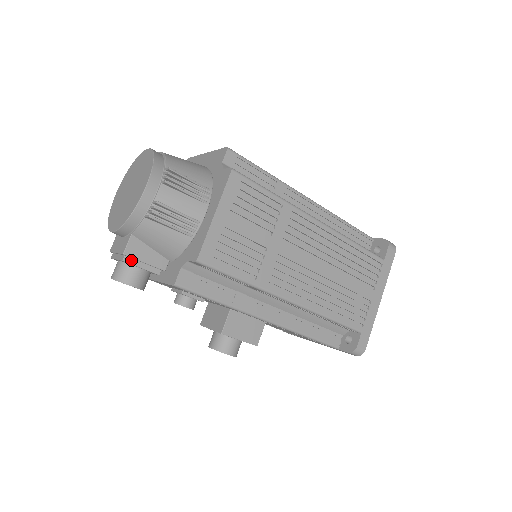
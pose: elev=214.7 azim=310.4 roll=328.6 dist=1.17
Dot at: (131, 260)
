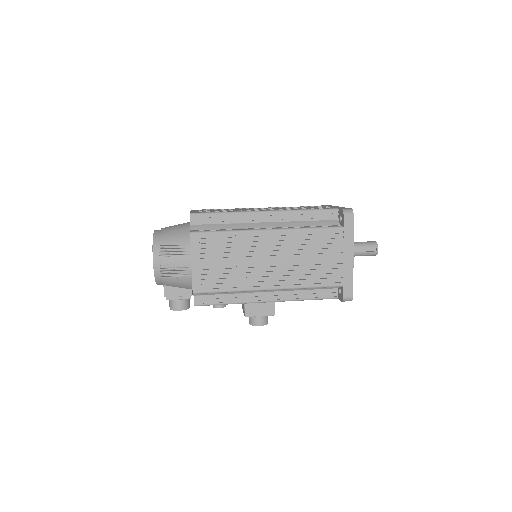
Dot at: (171, 298)
